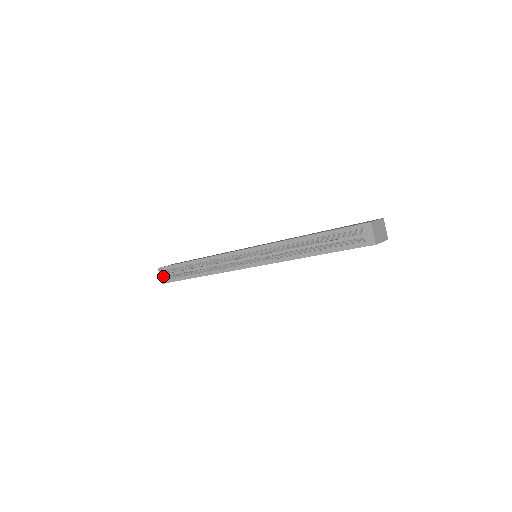
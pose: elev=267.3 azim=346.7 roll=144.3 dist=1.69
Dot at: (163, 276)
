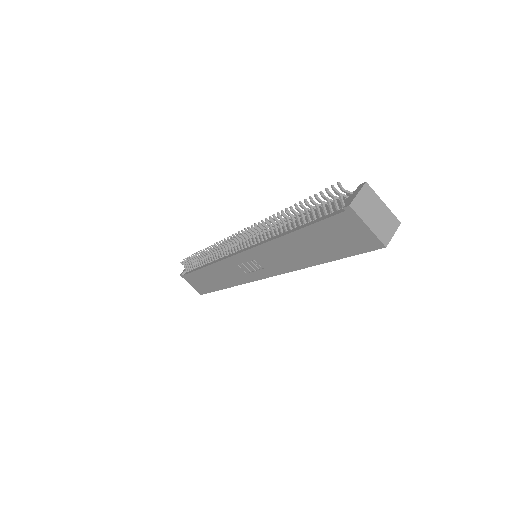
Dot at: occluded
